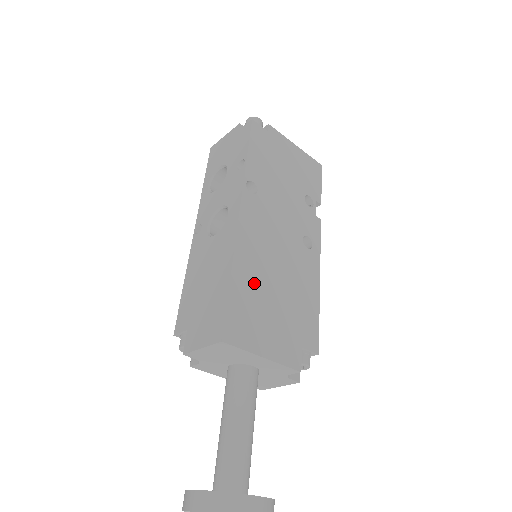
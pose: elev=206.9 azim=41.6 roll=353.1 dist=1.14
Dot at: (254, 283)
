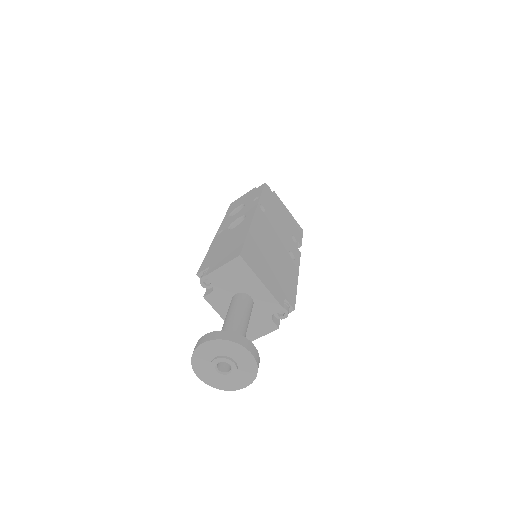
Dot at: (260, 247)
